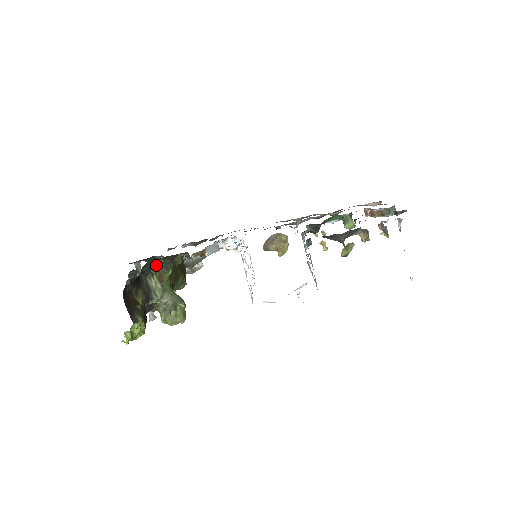
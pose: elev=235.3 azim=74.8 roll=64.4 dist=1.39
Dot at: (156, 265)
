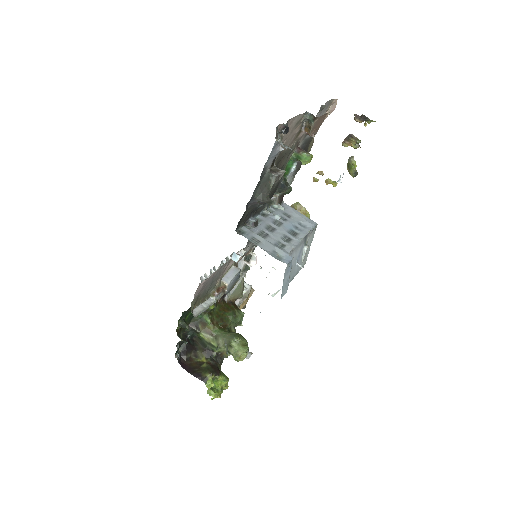
Dot at: (195, 324)
